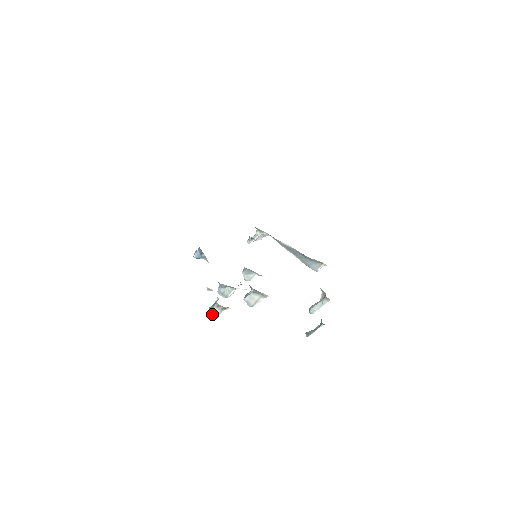
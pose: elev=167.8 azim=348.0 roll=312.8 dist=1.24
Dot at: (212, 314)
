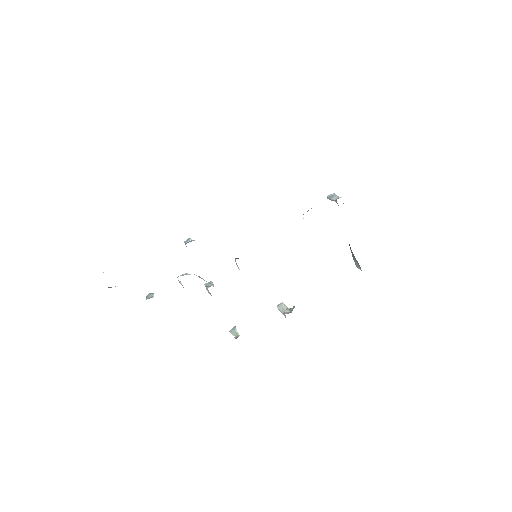
Dot at: occluded
